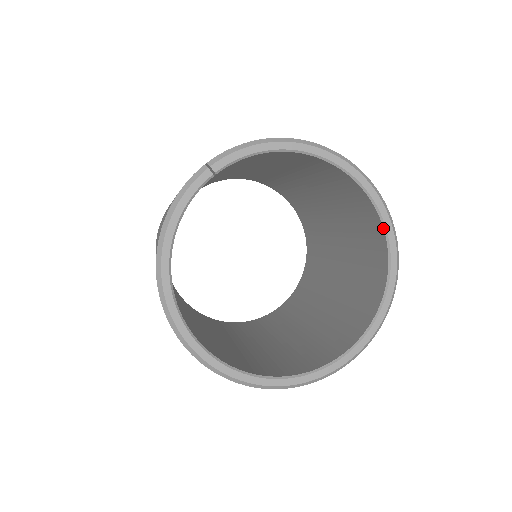
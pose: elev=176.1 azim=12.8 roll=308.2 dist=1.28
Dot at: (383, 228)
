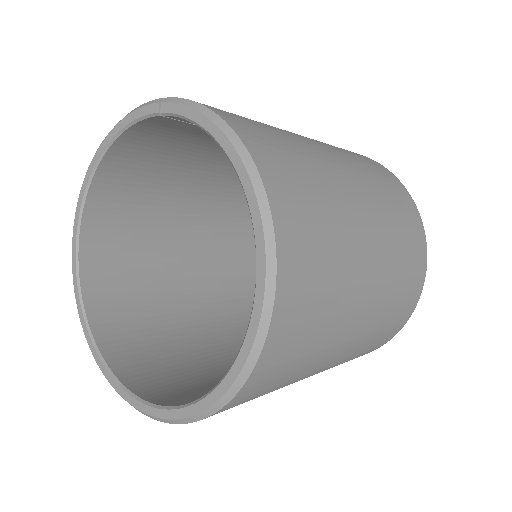
Dot at: (241, 346)
